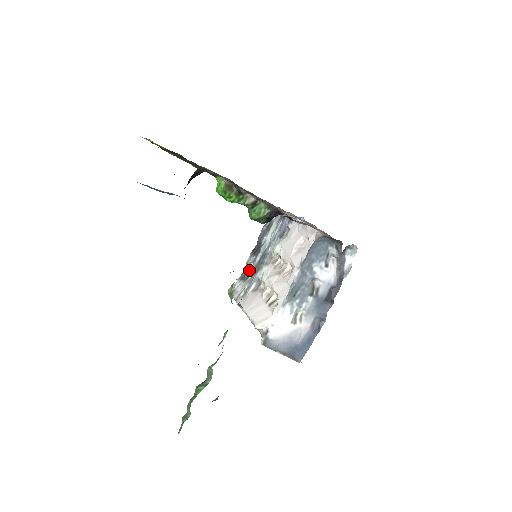
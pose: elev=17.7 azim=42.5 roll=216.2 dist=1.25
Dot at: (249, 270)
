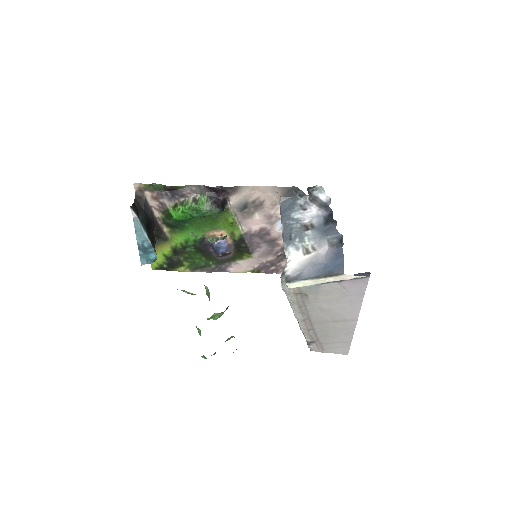
Dot at: occluded
